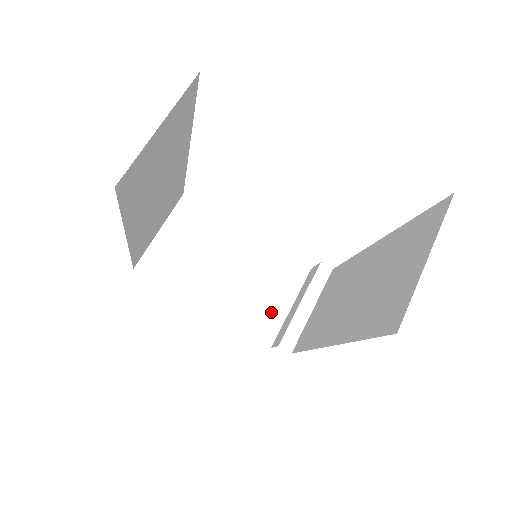
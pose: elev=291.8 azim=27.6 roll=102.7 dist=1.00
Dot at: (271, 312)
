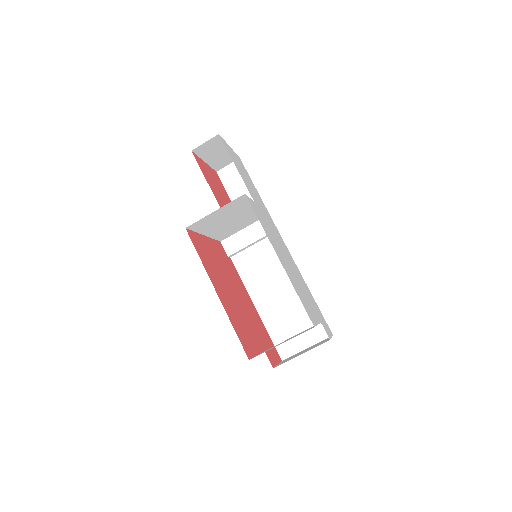
Dot at: (234, 231)
